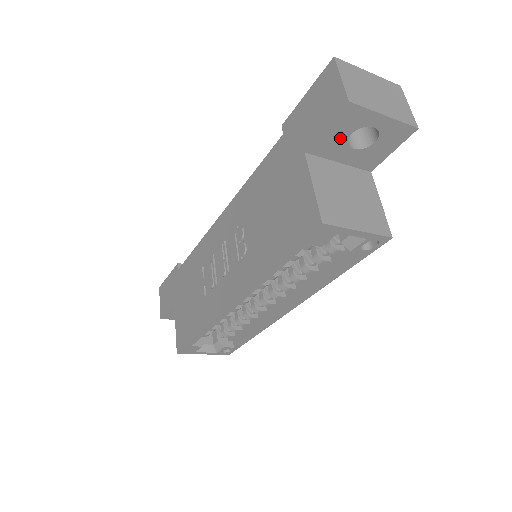
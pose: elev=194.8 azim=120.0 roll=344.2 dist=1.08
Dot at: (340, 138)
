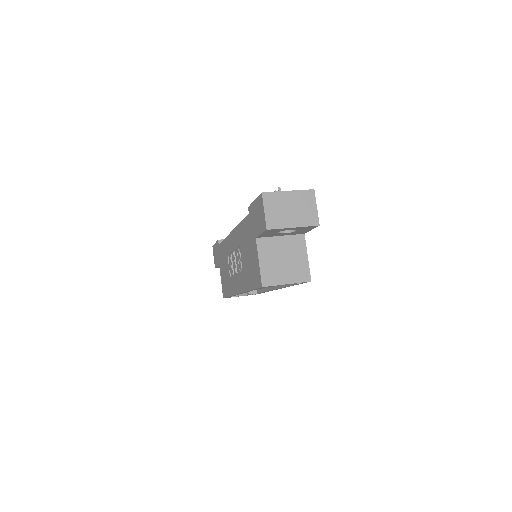
Dot at: (273, 233)
